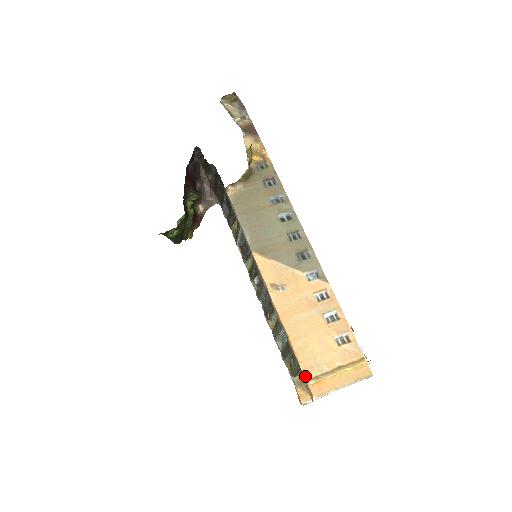
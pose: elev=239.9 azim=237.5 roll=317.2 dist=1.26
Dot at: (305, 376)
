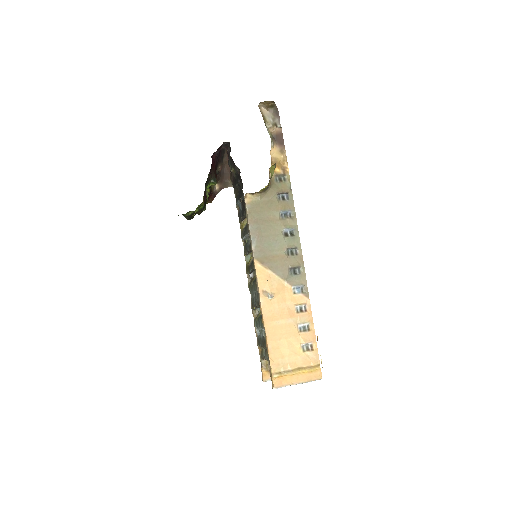
Dot at: (272, 370)
